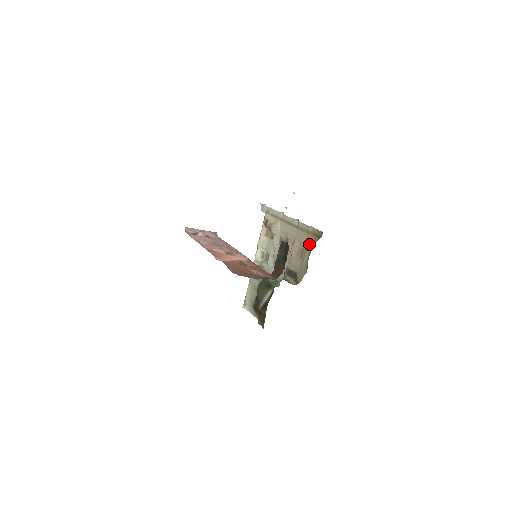
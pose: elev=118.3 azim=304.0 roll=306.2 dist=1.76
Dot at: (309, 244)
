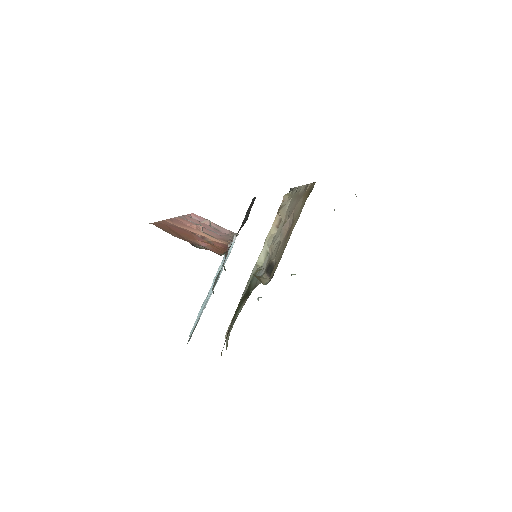
Dot at: (299, 211)
